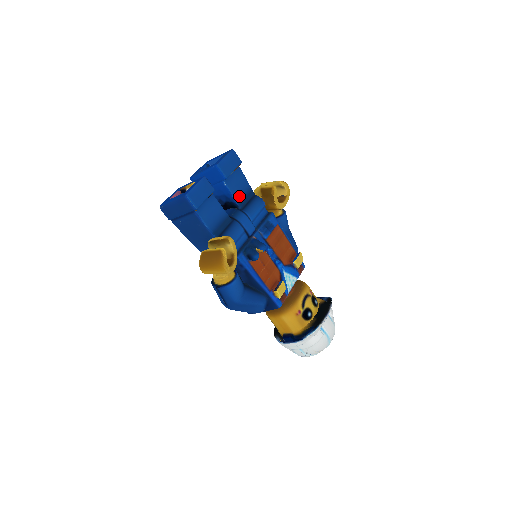
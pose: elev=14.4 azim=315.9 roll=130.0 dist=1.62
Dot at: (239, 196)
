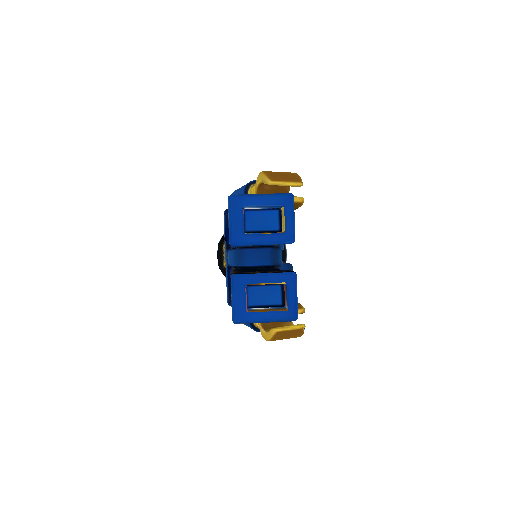
Dot at: occluded
